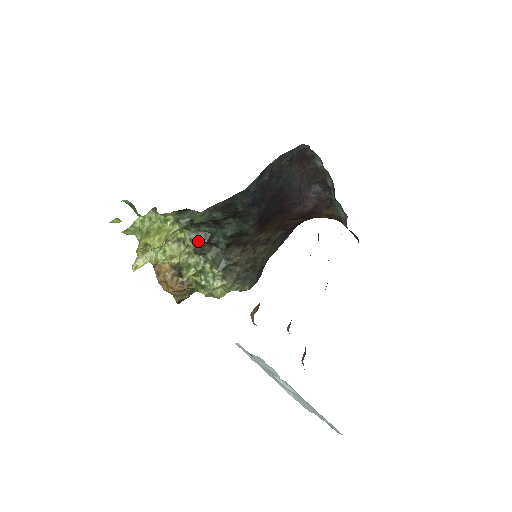
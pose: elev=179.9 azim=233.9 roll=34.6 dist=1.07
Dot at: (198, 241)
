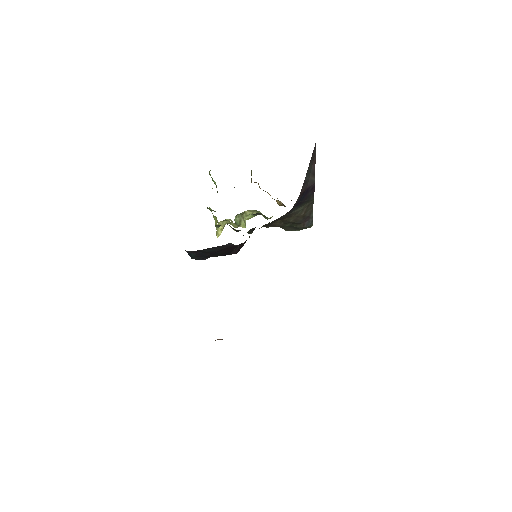
Dot at: (235, 229)
